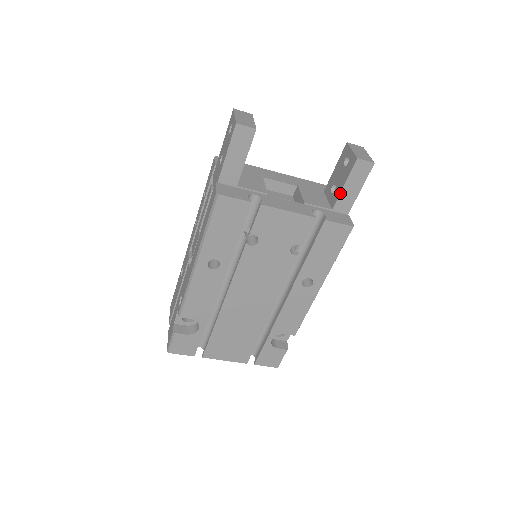
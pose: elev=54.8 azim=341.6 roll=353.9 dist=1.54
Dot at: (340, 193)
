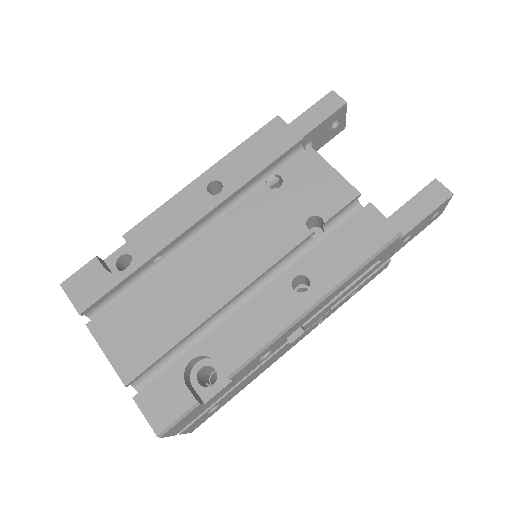
Dot at: (399, 209)
